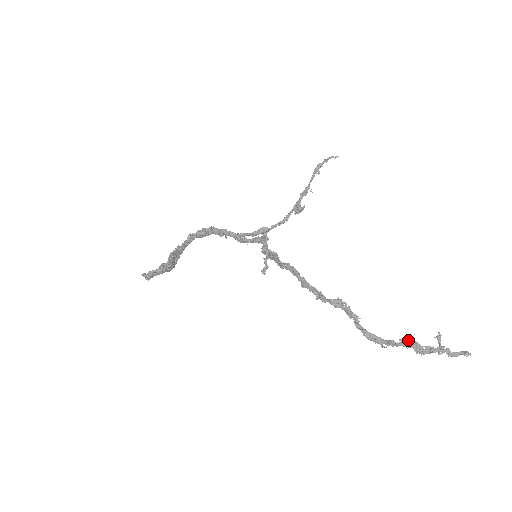
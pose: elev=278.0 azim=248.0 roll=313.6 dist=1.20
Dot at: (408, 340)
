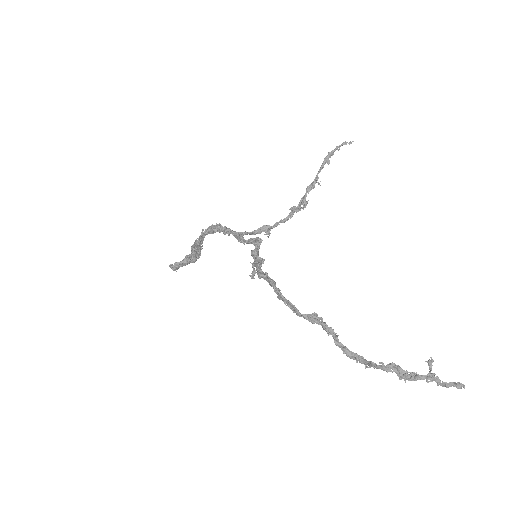
Dot at: (388, 364)
